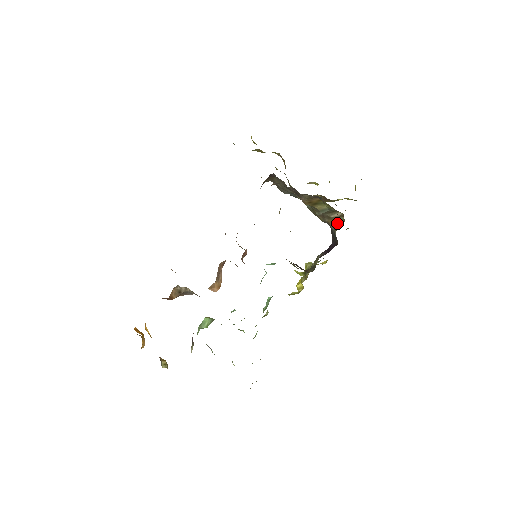
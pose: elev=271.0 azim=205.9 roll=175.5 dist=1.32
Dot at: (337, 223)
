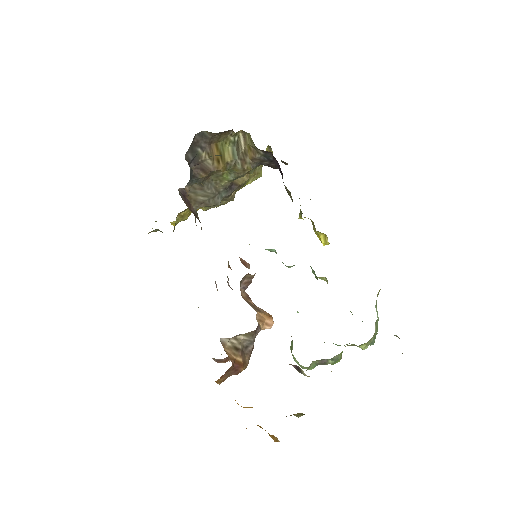
Dot at: (251, 145)
